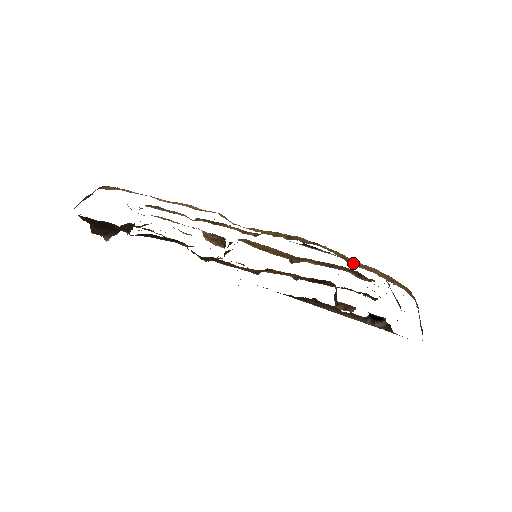
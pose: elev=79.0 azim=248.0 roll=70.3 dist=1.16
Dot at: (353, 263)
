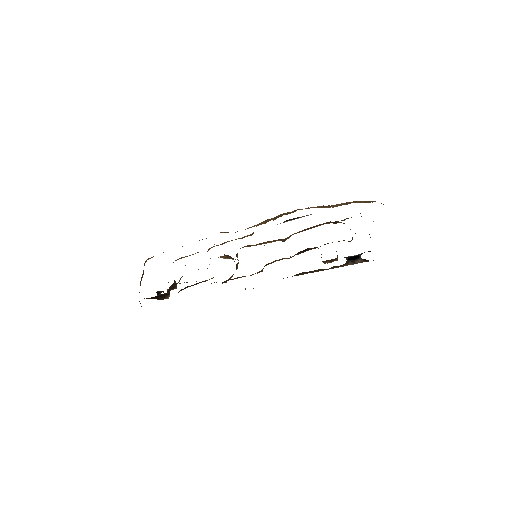
Dot at: (332, 207)
